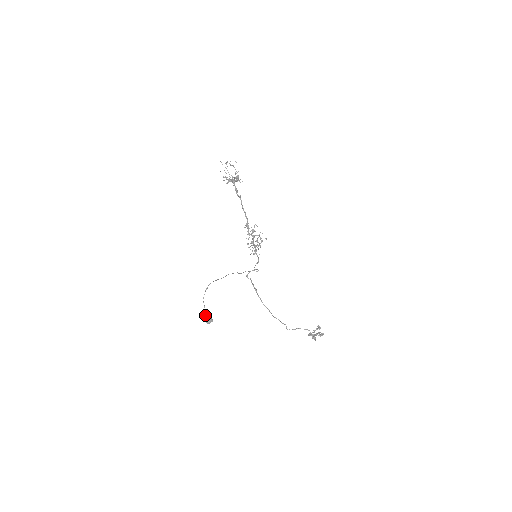
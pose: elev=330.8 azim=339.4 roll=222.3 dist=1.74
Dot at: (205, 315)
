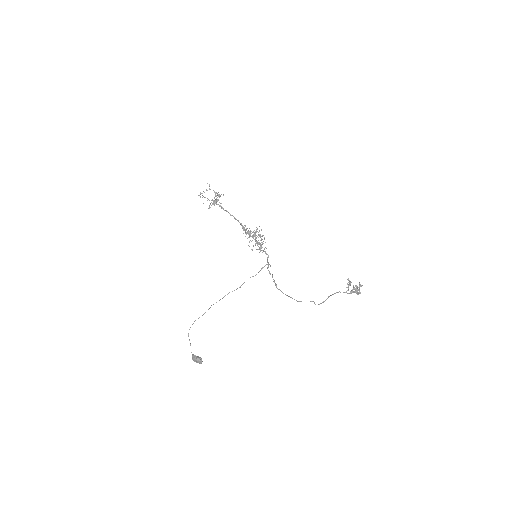
Dot at: (193, 359)
